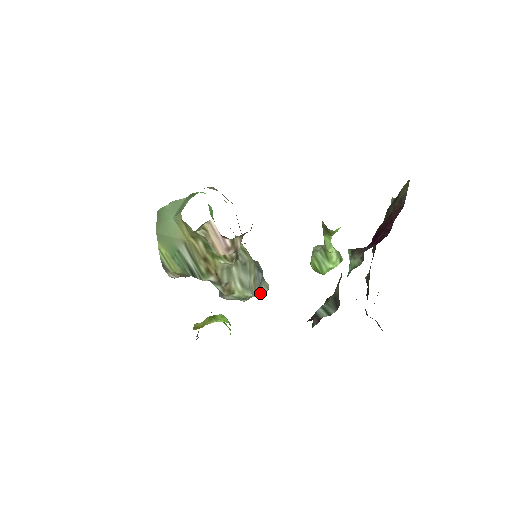
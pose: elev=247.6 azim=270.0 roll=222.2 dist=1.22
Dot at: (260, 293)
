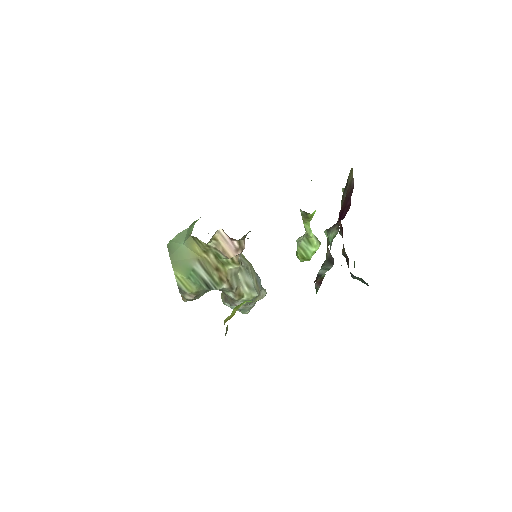
Dot at: (261, 297)
